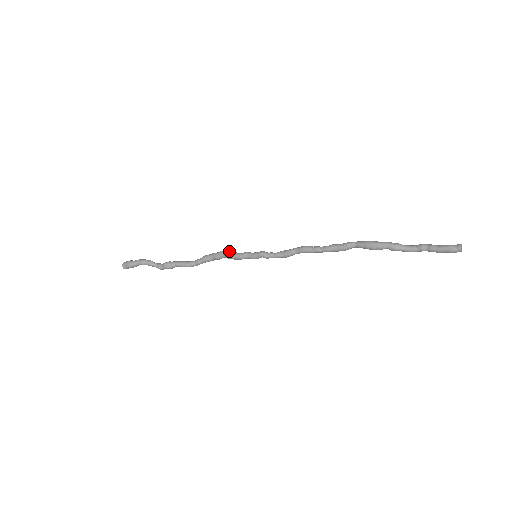
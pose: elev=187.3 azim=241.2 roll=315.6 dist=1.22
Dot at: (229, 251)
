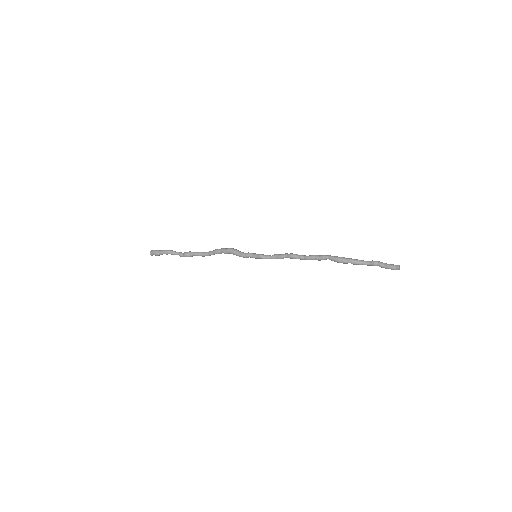
Dot at: (234, 251)
